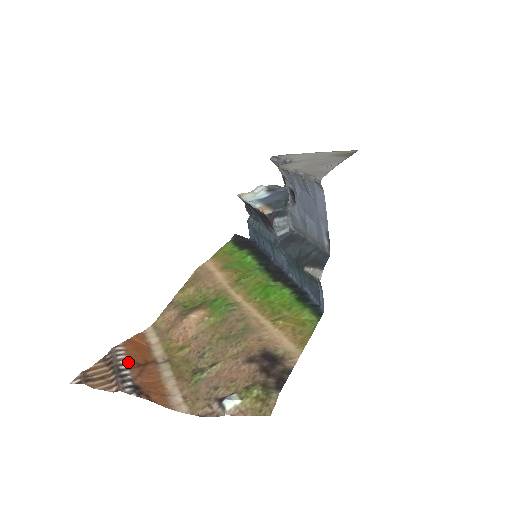
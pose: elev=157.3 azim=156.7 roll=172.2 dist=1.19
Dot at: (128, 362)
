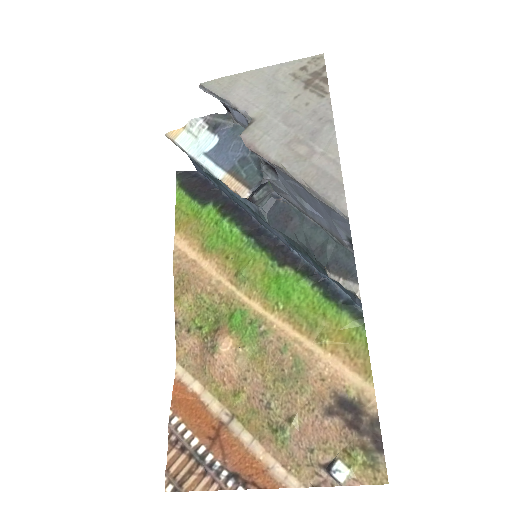
Dot at: (200, 440)
